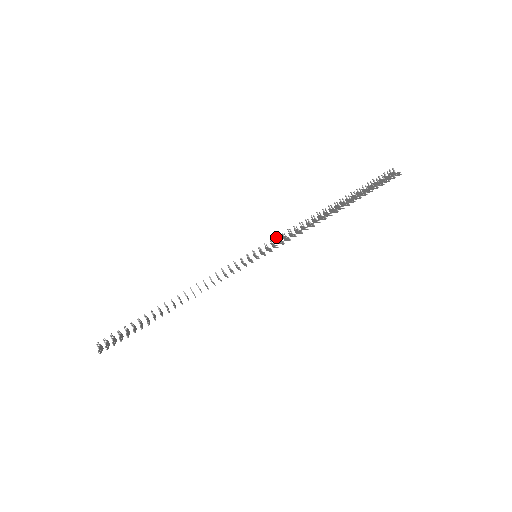
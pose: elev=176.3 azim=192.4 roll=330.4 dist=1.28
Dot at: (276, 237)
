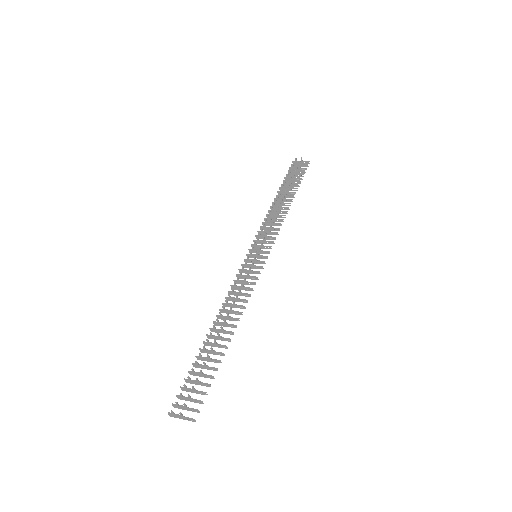
Dot at: occluded
